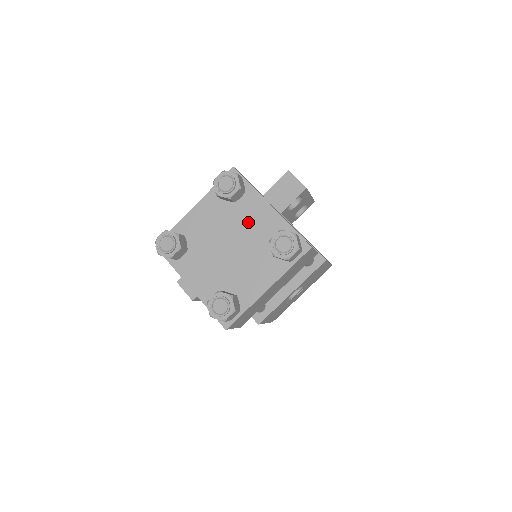
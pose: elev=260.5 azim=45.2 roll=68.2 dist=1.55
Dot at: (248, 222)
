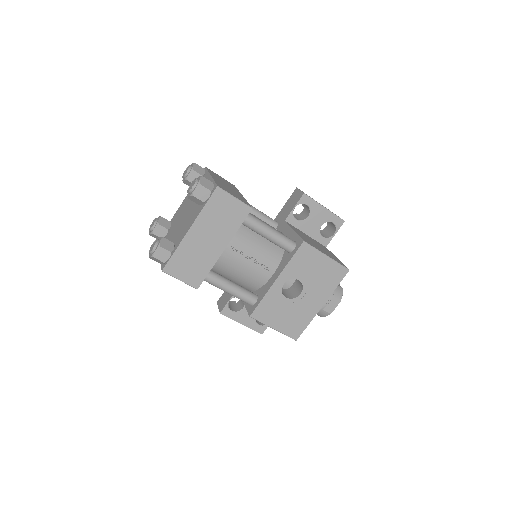
Dot at: occluded
